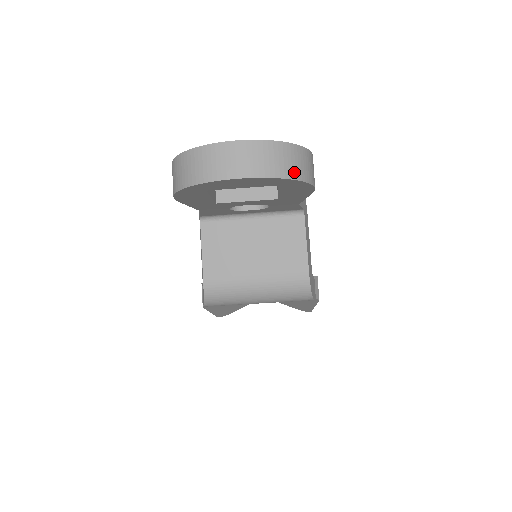
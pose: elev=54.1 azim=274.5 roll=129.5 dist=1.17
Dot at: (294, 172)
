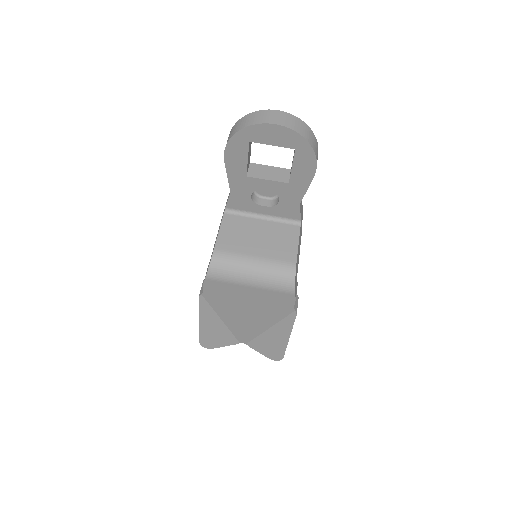
Dot at: (308, 138)
